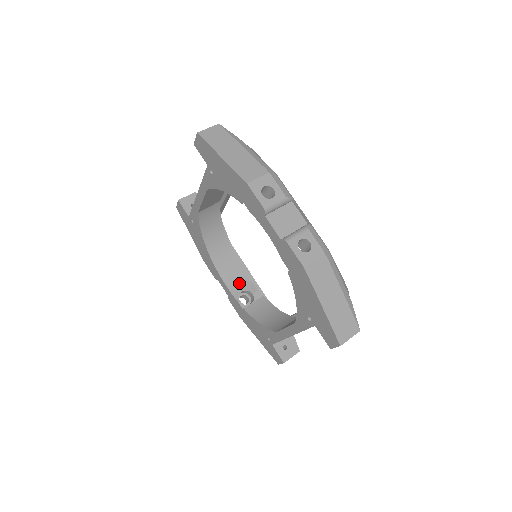
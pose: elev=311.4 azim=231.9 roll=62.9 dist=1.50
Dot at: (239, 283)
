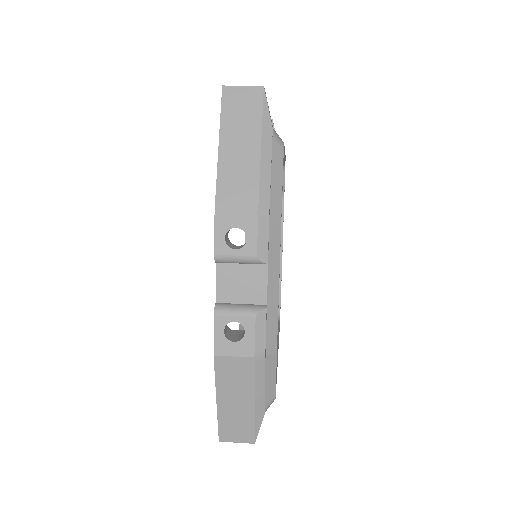
Dot at: occluded
